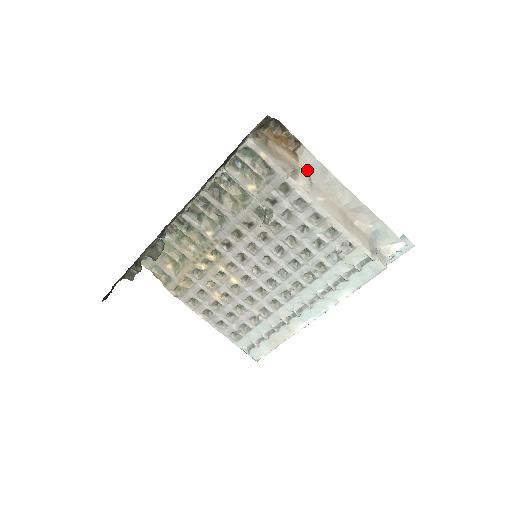
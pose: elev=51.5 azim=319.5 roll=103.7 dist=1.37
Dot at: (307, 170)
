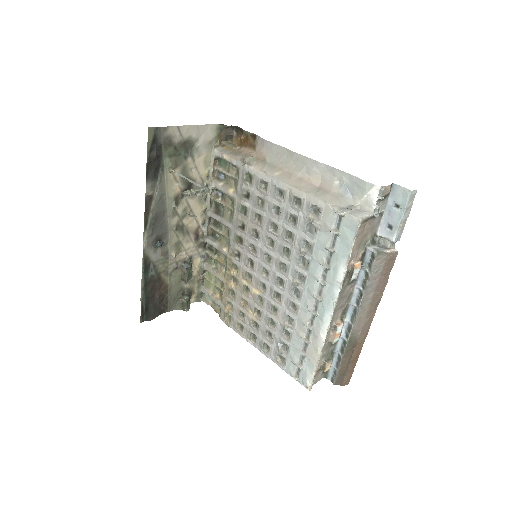
Dot at: (262, 154)
